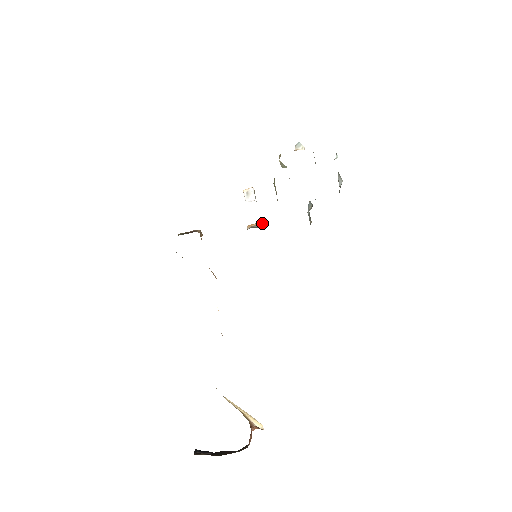
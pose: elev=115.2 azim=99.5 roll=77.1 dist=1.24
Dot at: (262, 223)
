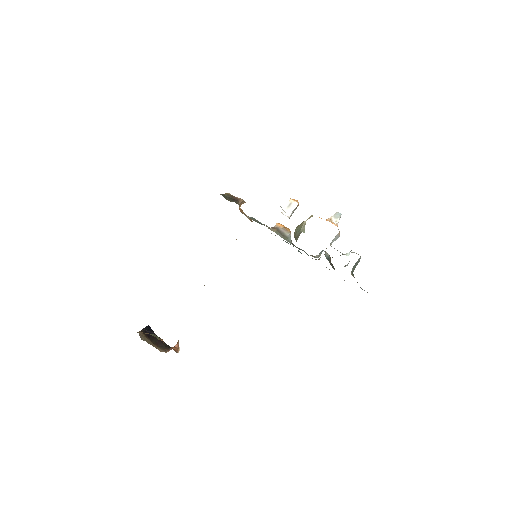
Dot at: (287, 230)
